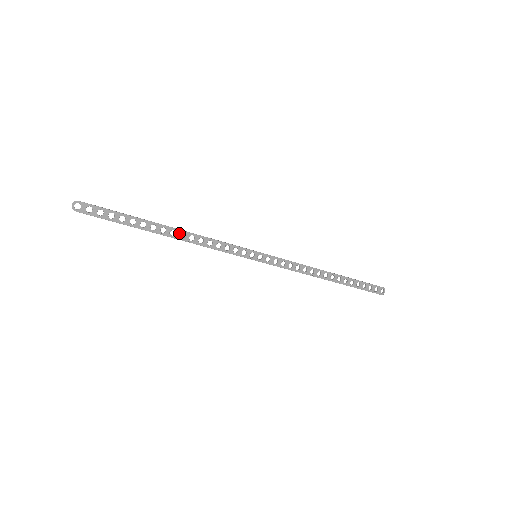
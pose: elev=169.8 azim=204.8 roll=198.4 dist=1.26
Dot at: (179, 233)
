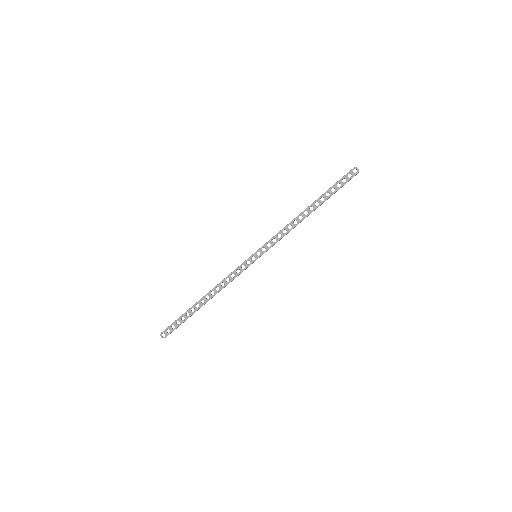
Dot at: (210, 294)
